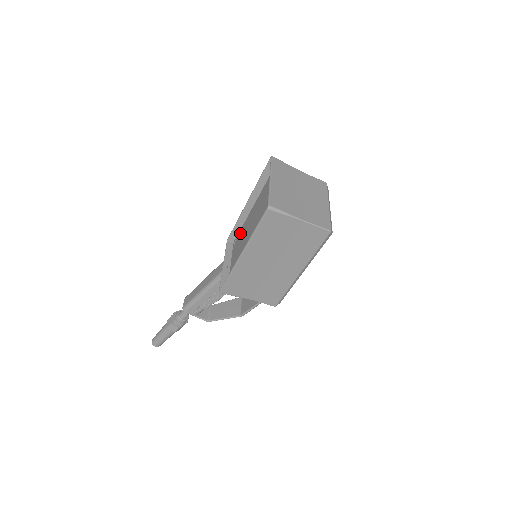
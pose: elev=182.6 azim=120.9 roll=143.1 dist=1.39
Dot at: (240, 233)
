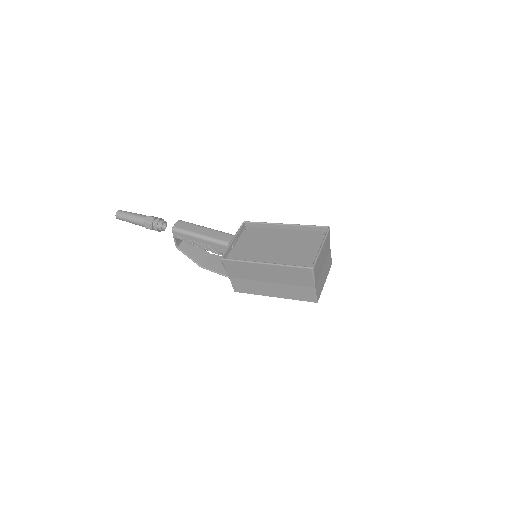
Dot at: (259, 231)
